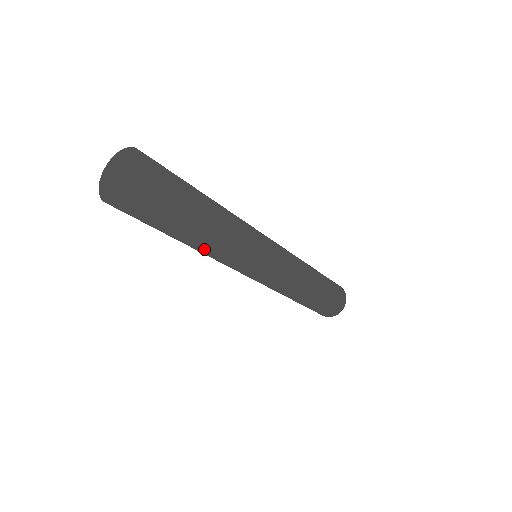
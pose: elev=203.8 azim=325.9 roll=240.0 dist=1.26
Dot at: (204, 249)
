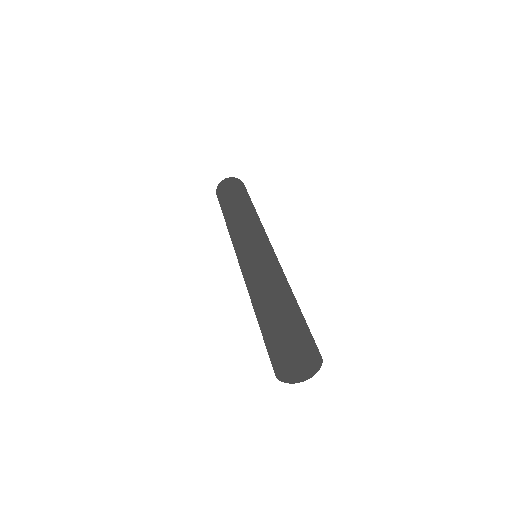
Dot at: occluded
